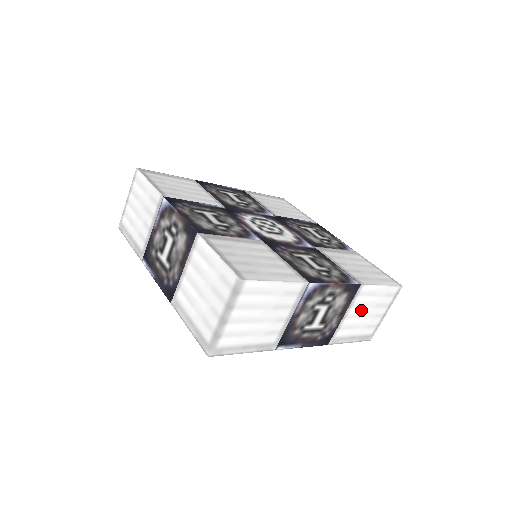
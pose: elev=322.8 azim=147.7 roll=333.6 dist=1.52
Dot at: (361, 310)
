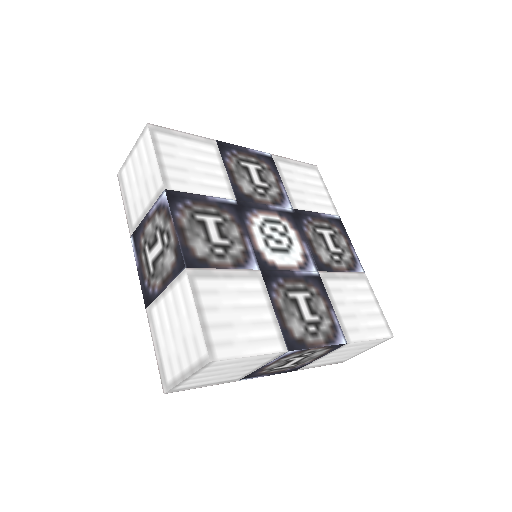
Dot at: (340, 353)
